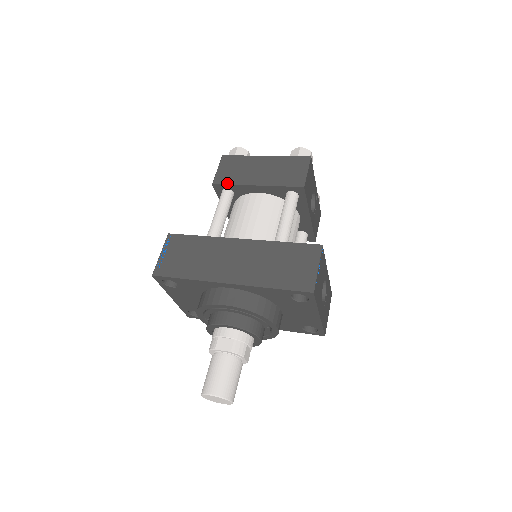
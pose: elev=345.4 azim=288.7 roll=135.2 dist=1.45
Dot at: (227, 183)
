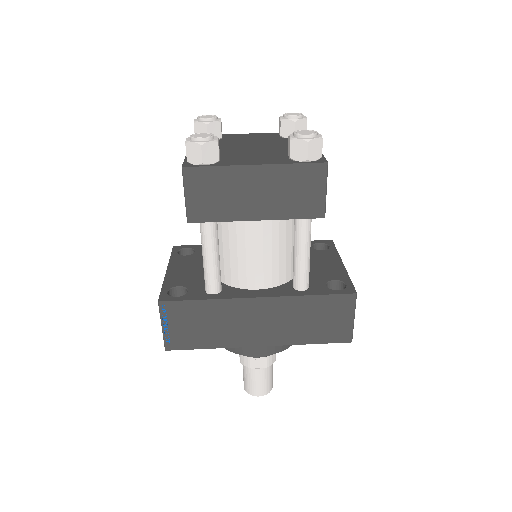
Dot at: (211, 220)
